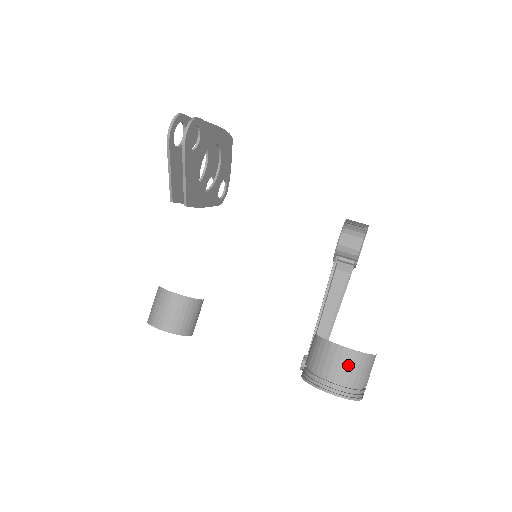
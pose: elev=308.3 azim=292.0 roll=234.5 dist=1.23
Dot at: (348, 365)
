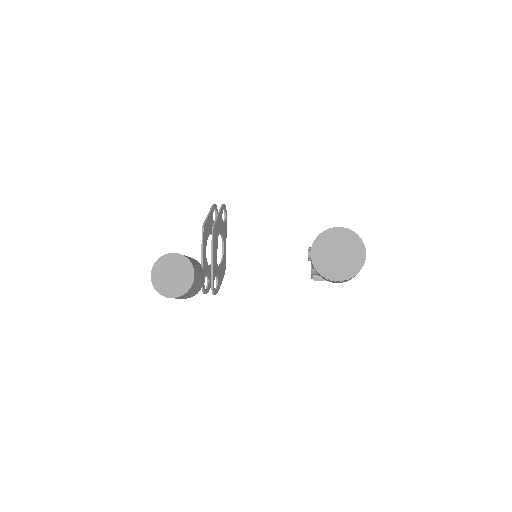
Dot at: occluded
